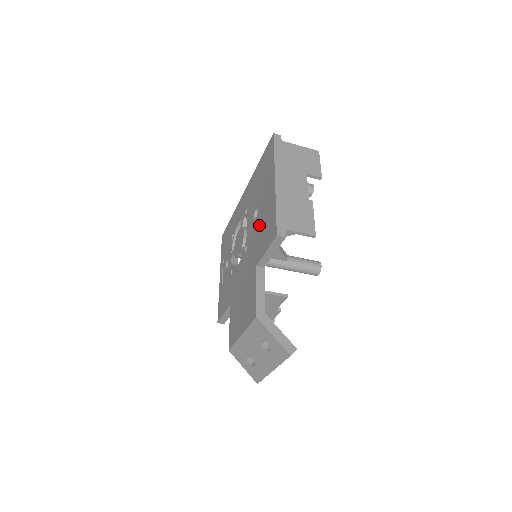
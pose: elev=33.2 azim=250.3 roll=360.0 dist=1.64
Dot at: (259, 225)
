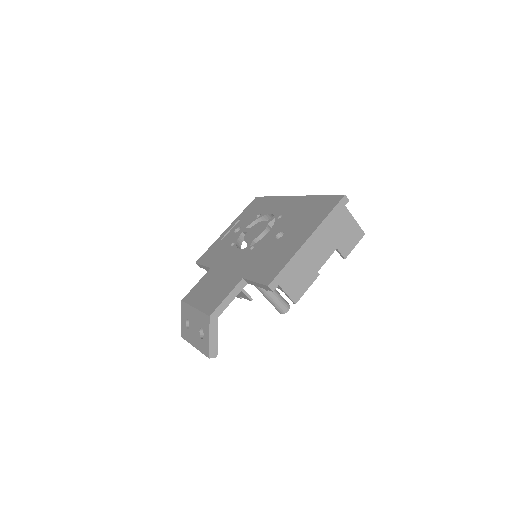
Dot at: (272, 250)
